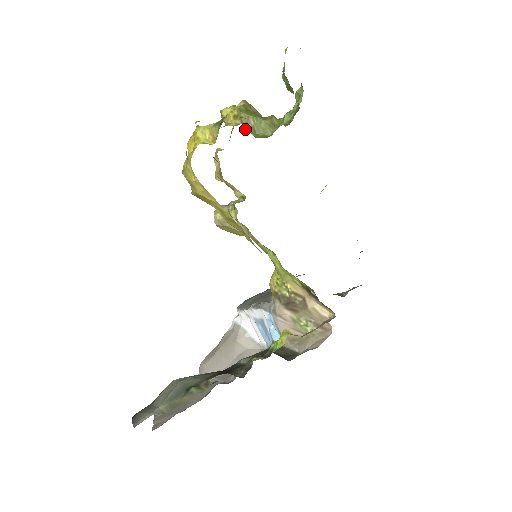
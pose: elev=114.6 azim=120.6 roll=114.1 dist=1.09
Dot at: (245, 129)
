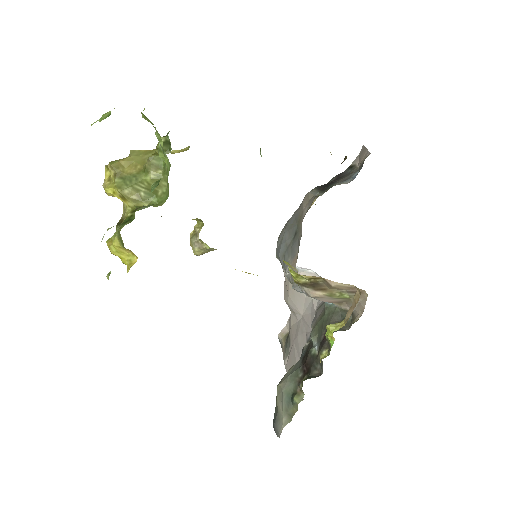
Dot at: occluded
